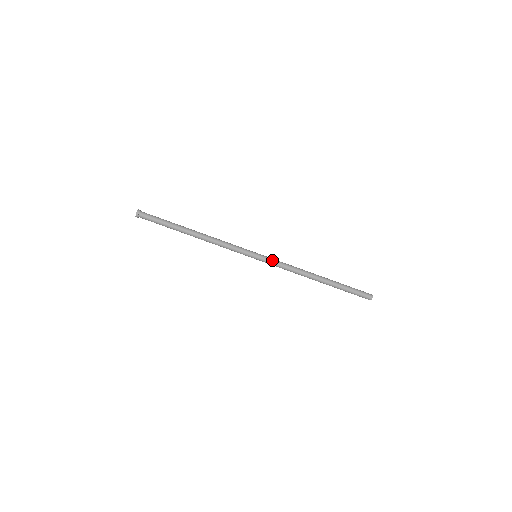
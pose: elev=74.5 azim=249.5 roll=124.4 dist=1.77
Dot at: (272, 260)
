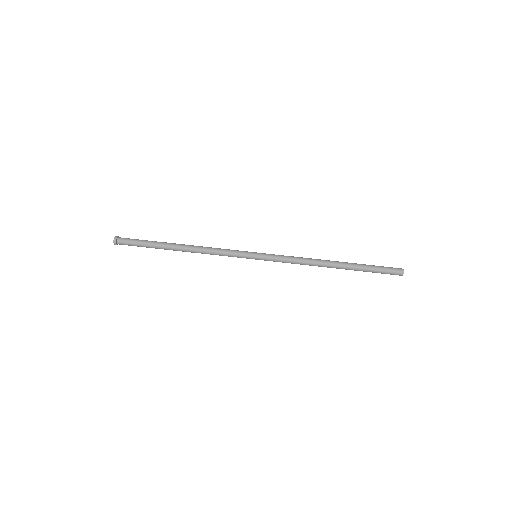
Dot at: (275, 255)
